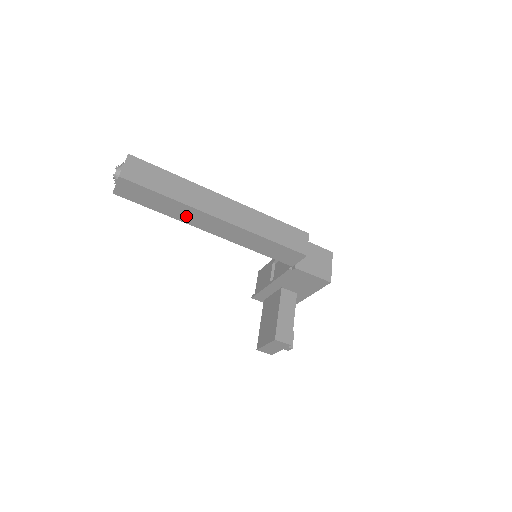
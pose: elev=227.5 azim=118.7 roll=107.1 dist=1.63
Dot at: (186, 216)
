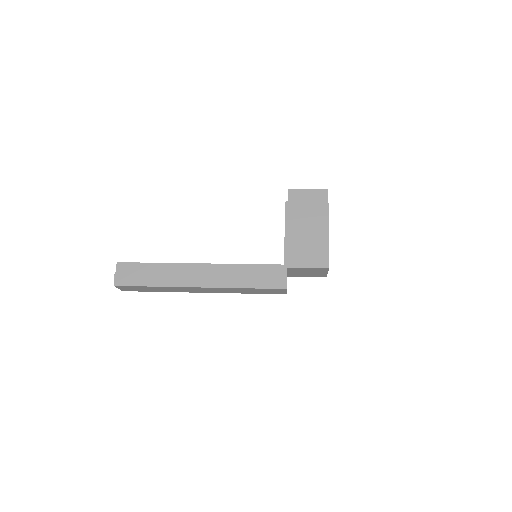
Dot at: occluded
